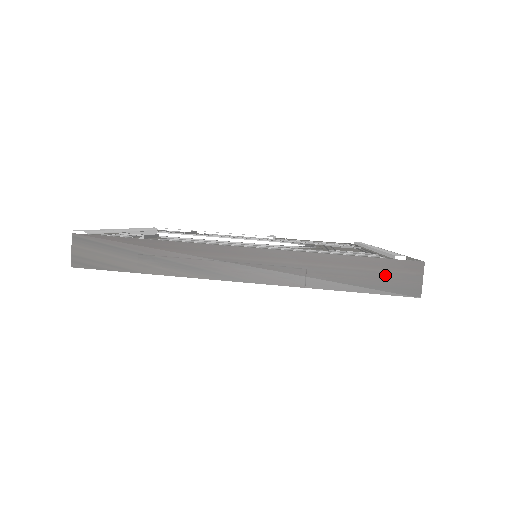
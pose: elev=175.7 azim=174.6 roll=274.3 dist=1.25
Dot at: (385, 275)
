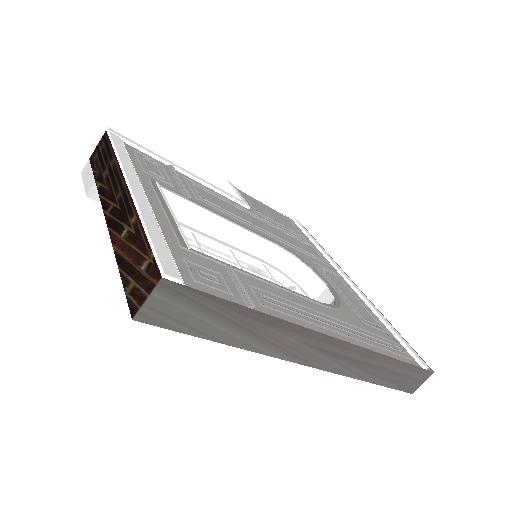
Dot at: (408, 377)
